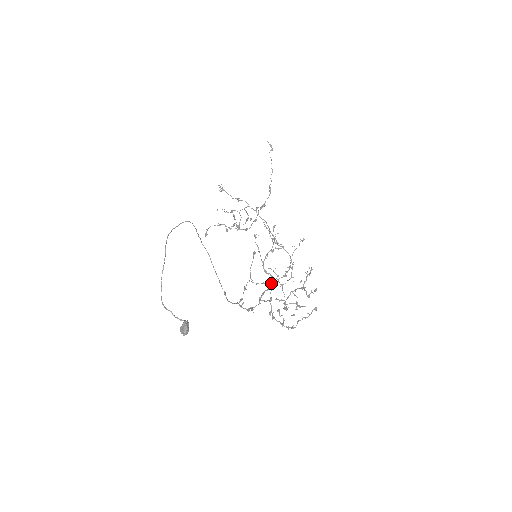
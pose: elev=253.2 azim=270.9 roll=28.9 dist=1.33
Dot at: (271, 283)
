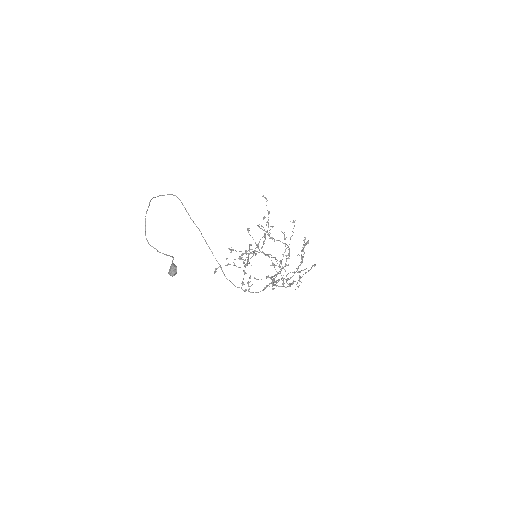
Dot at: (277, 282)
